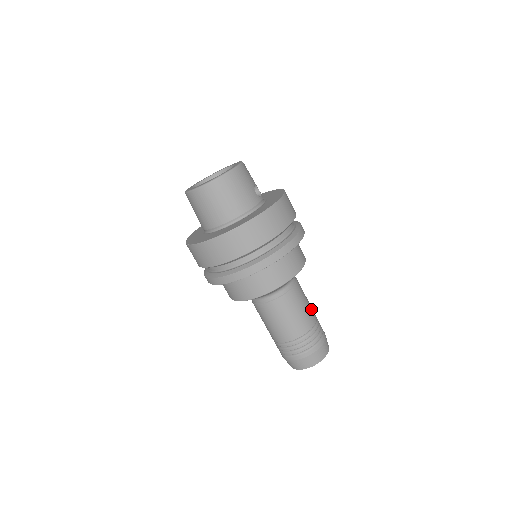
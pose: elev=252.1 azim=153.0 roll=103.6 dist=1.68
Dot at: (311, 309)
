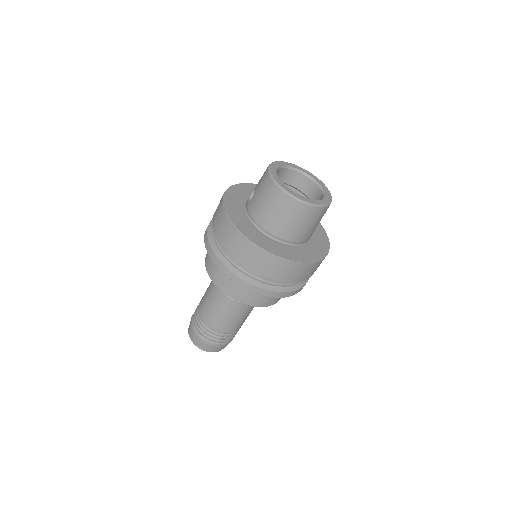
Dot at: occluded
